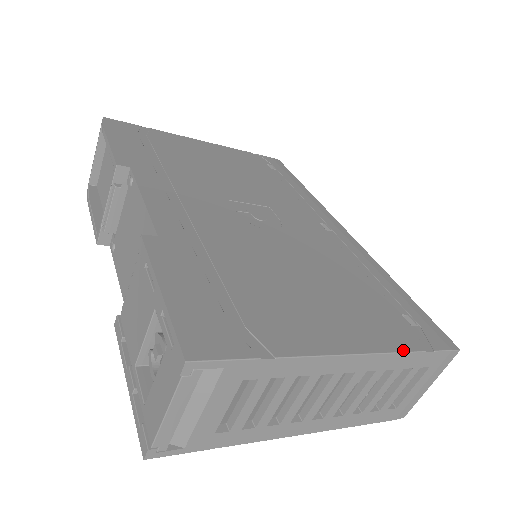
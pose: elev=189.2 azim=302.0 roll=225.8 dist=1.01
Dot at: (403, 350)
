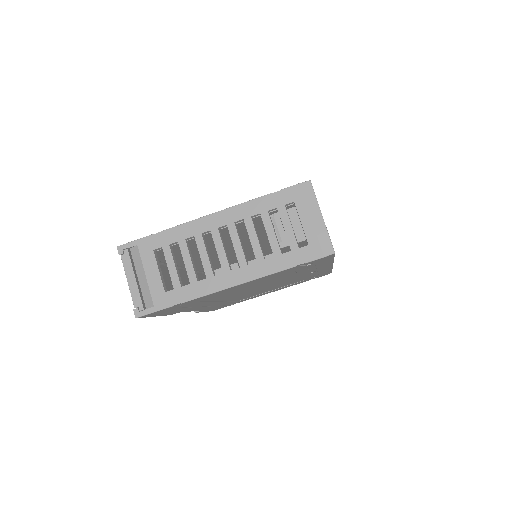
Dot at: (253, 200)
